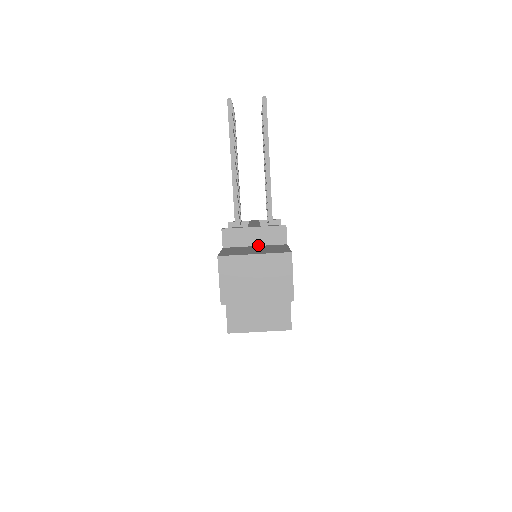
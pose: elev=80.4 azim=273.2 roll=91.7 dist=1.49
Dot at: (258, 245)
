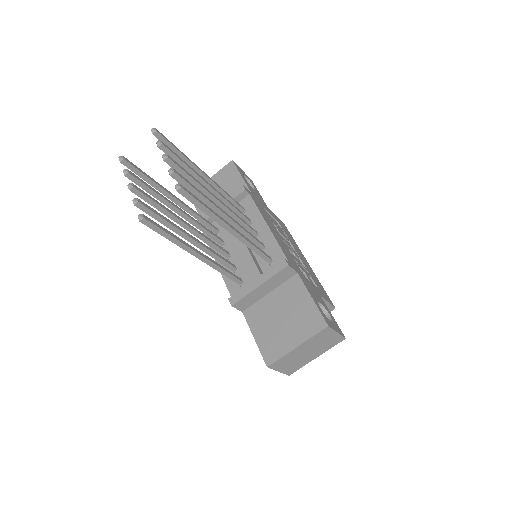
Dot at: (272, 290)
